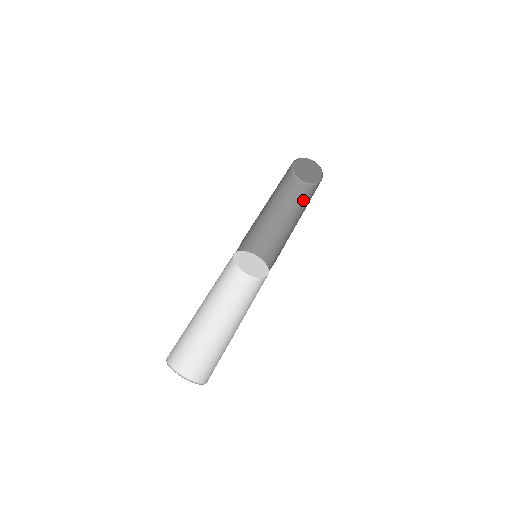
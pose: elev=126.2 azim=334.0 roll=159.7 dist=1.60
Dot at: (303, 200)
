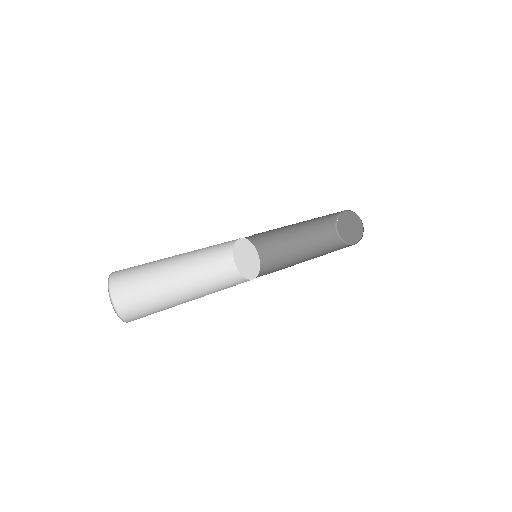
Dot at: occluded
